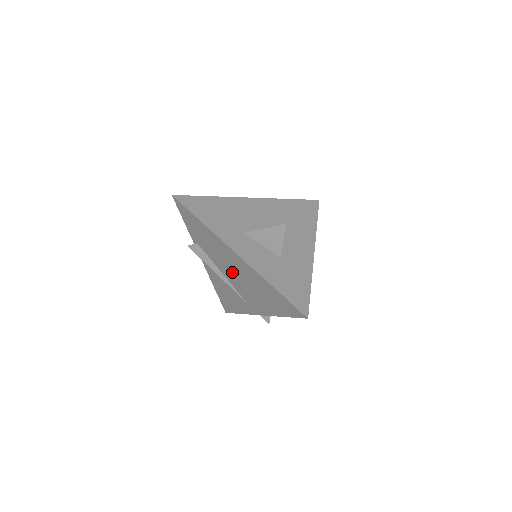
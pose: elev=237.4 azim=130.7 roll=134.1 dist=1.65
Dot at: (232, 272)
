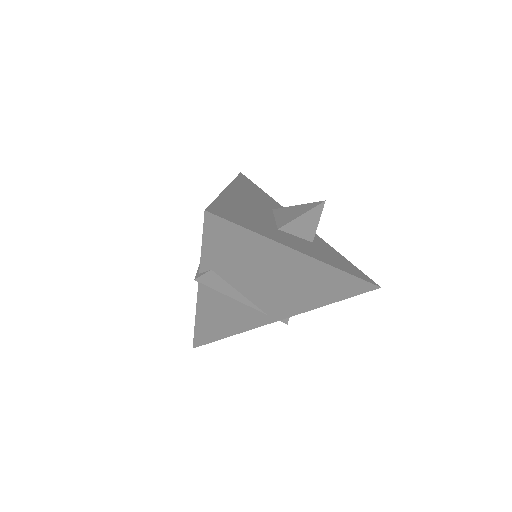
Dot at: (270, 284)
